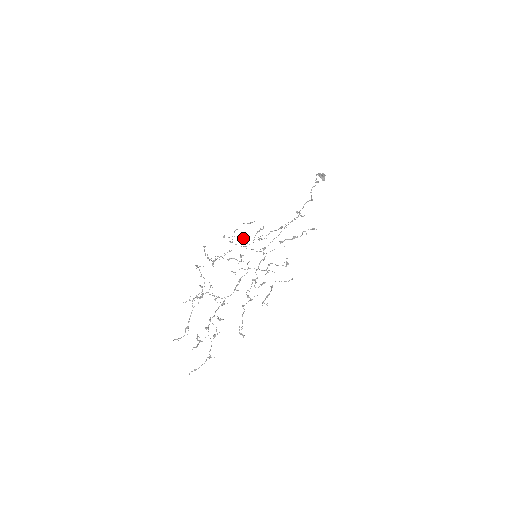
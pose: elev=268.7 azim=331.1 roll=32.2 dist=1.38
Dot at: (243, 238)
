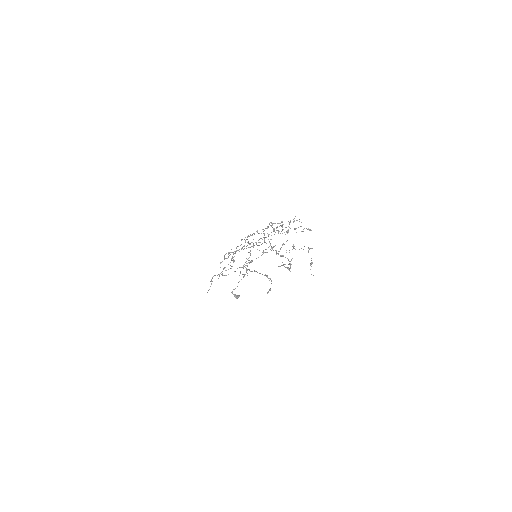
Dot at: occluded
